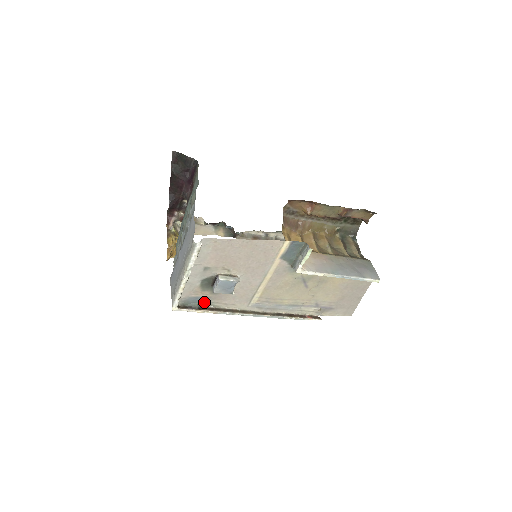
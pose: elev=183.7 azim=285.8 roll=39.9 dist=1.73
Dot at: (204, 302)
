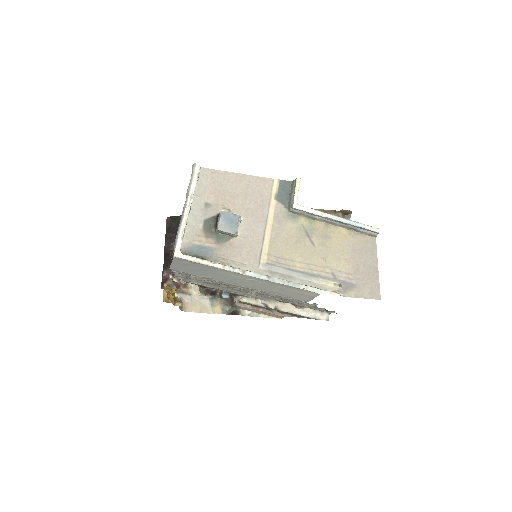
Dot at: (209, 256)
